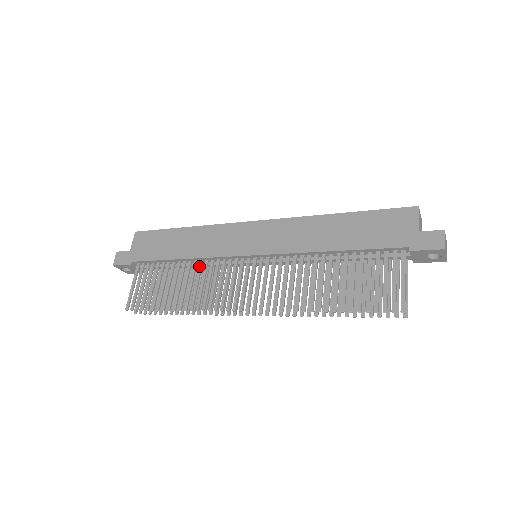
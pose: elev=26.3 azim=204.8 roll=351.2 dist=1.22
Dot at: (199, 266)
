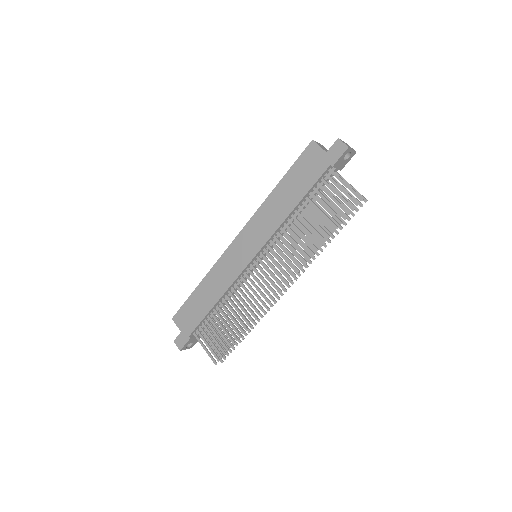
Dot at: (231, 295)
